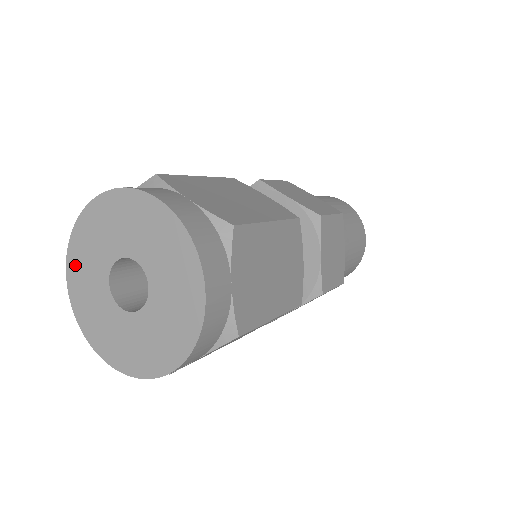
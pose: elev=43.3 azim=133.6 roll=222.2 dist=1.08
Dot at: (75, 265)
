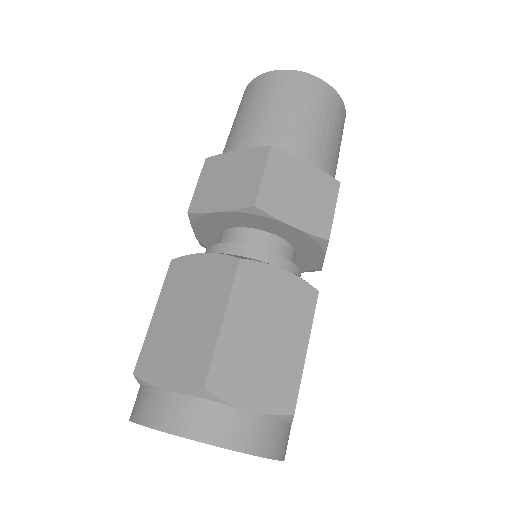
Dot at: occluded
